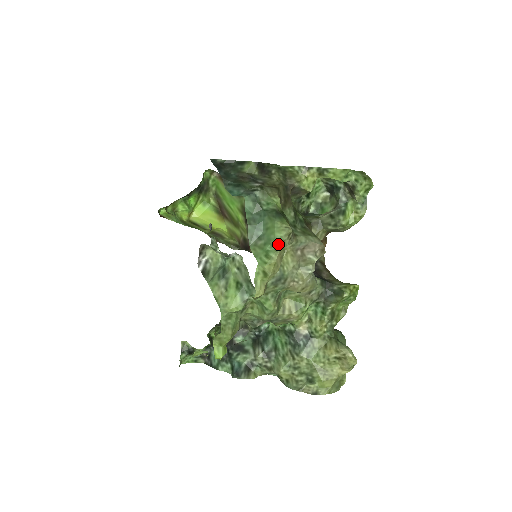
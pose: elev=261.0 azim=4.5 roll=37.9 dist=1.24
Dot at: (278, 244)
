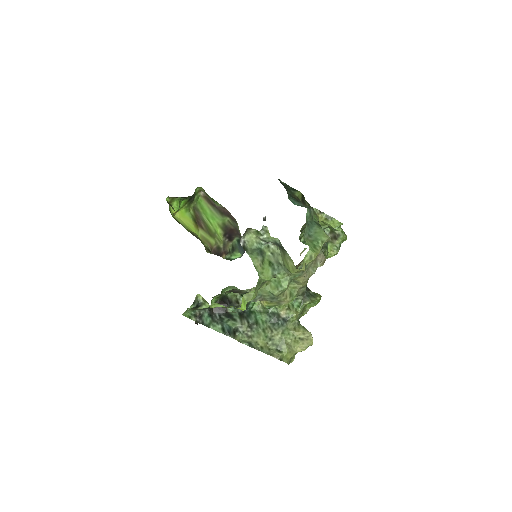
Dot at: (321, 243)
